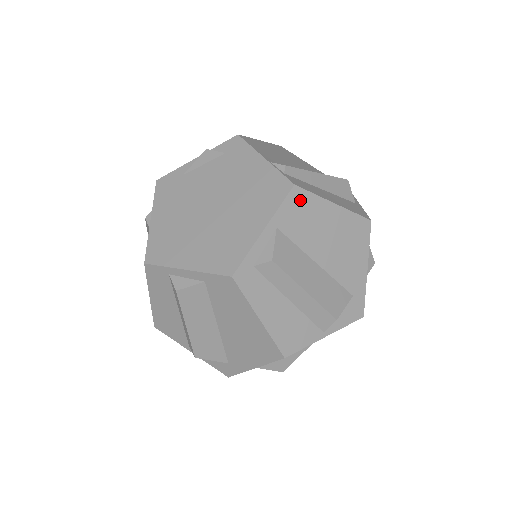
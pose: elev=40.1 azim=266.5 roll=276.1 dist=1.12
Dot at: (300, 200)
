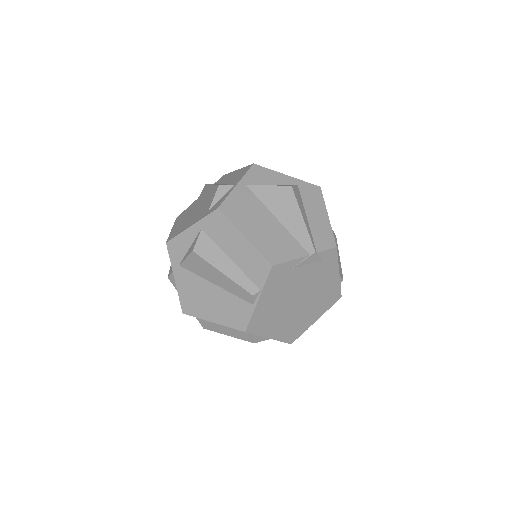
Dot at: occluded
